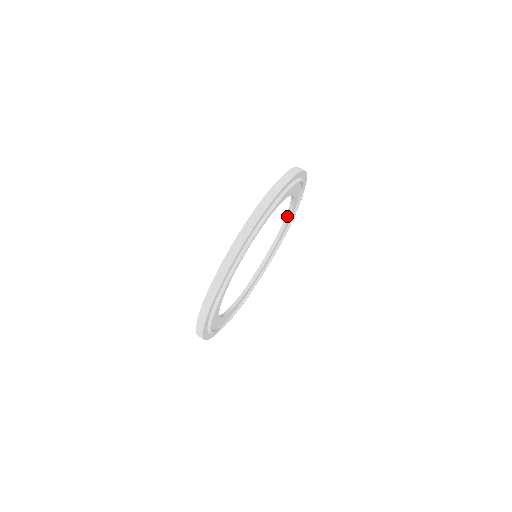
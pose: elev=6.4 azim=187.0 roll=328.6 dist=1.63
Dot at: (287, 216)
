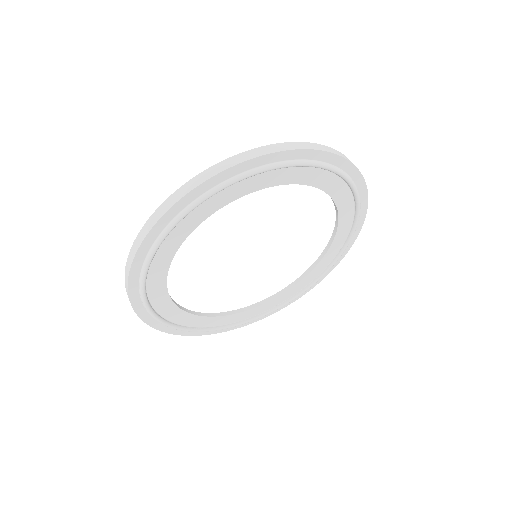
Dot at: (334, 232)
